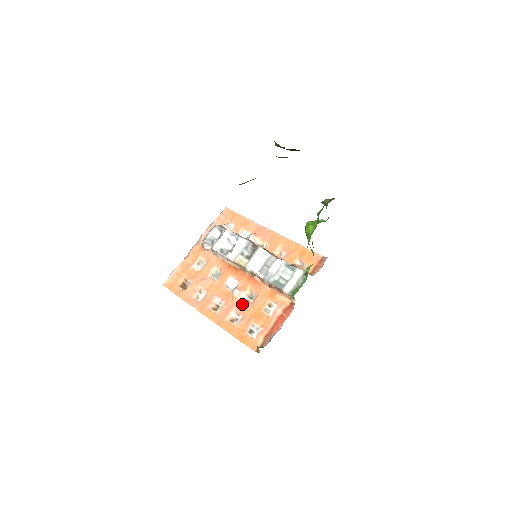
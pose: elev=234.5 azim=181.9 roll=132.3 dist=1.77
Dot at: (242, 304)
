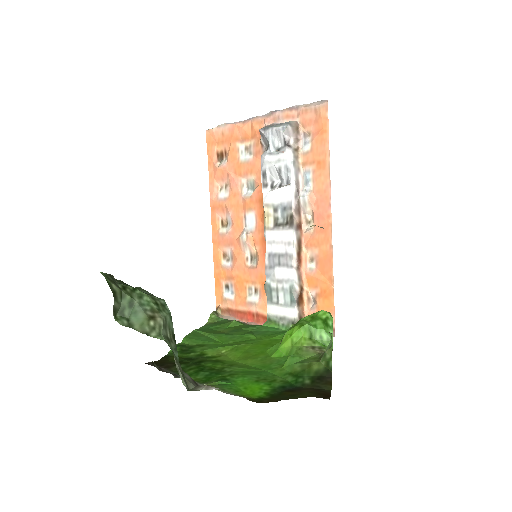
Dot at: (239, 255)
